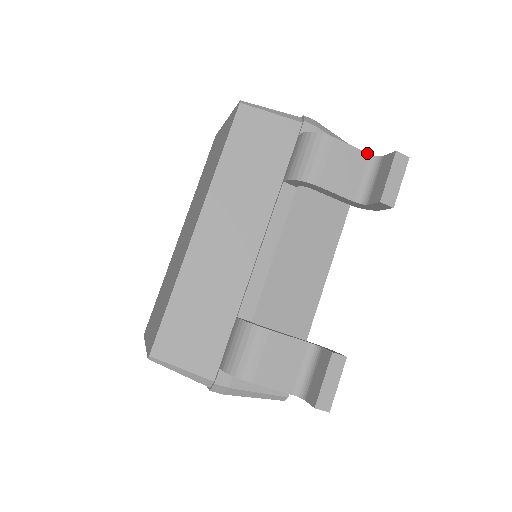
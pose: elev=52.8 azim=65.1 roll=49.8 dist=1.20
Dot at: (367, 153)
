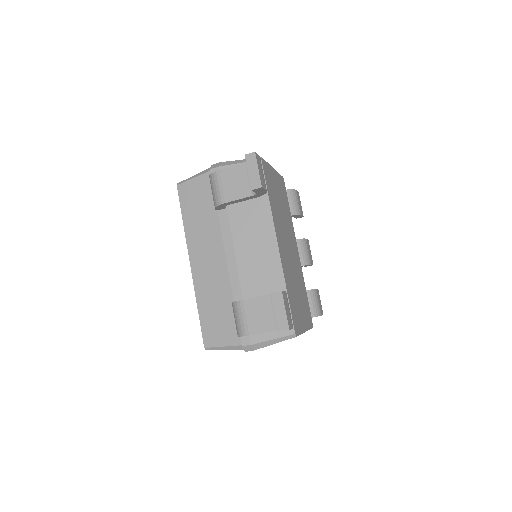
Dot at: (243, 163)
